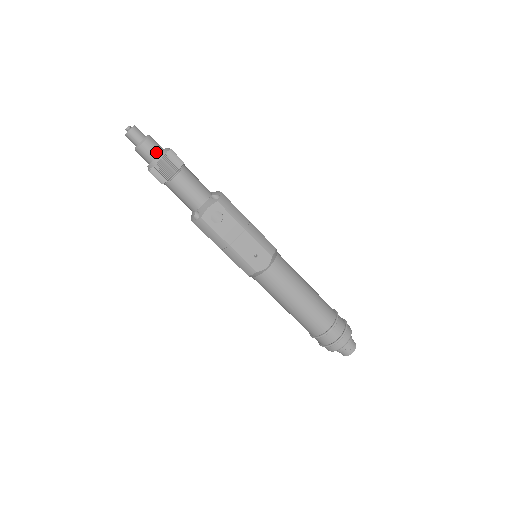
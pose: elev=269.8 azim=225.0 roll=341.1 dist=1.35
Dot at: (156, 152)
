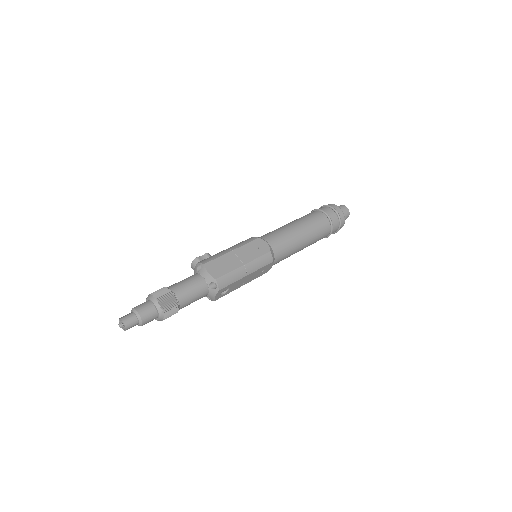
Dot at: (155, 317)
